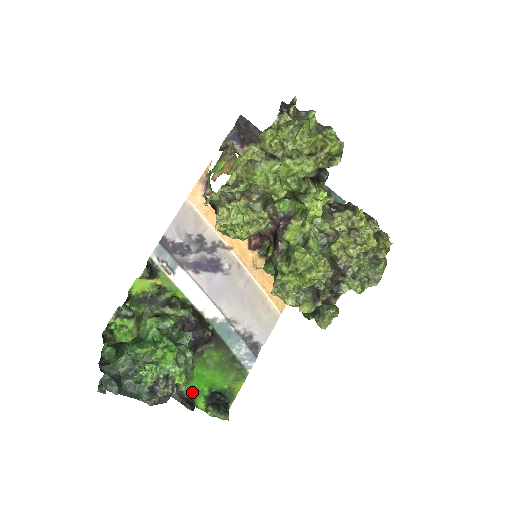
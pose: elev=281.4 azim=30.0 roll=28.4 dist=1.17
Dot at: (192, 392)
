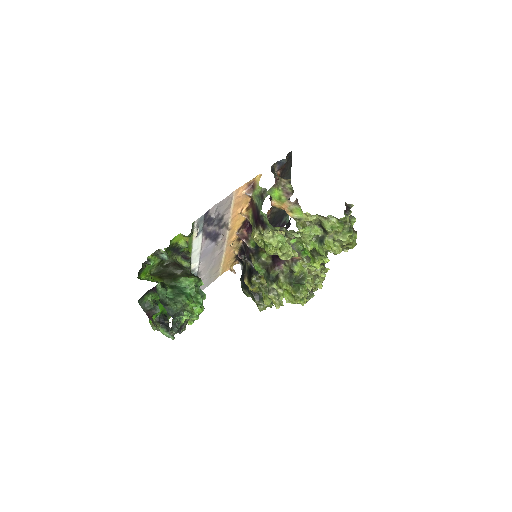
Dot at: occluded
